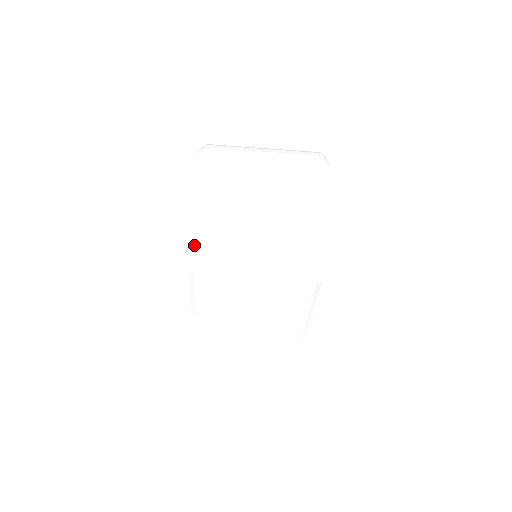
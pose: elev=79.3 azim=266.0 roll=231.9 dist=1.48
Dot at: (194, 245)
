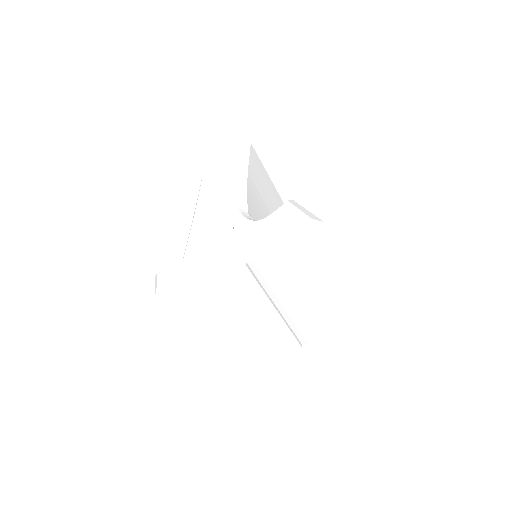
Dot at: (160, 301)
